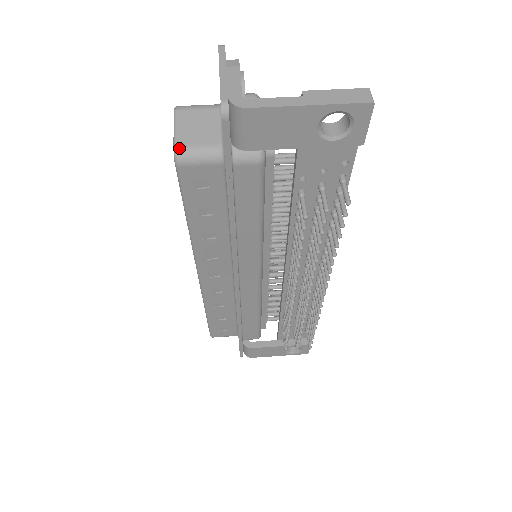
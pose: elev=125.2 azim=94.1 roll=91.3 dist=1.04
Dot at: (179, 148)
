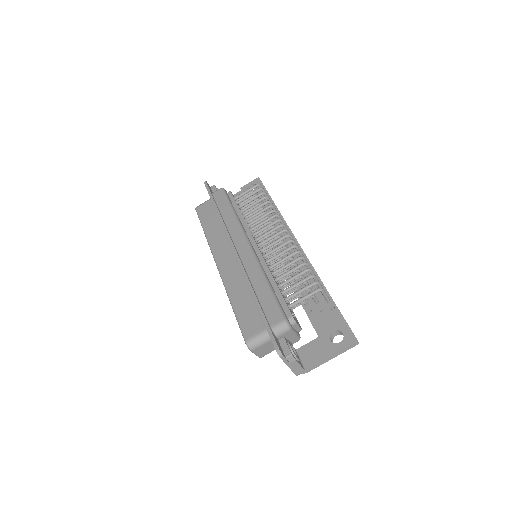
Dot at: occluded
